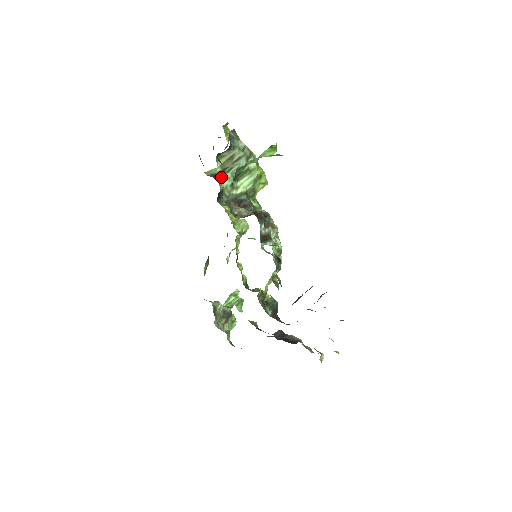
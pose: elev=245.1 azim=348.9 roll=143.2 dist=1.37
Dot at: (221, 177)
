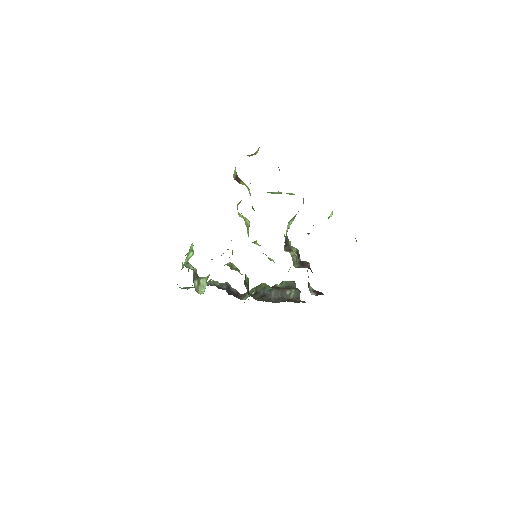
Dot at: occluded
